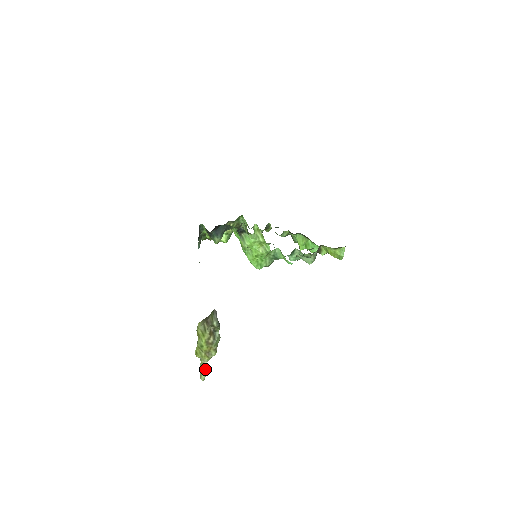
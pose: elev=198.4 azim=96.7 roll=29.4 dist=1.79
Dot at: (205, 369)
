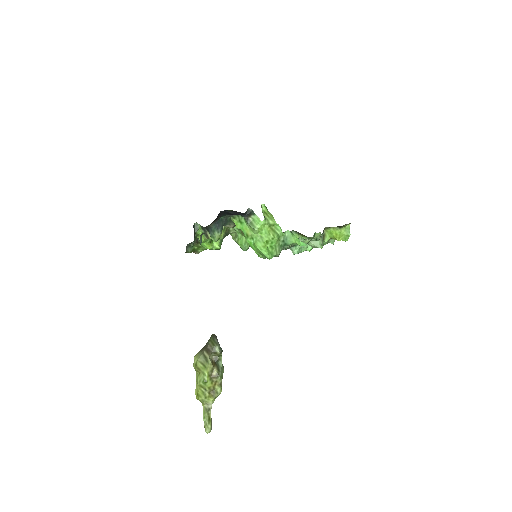
Dot at: (210, 416)
